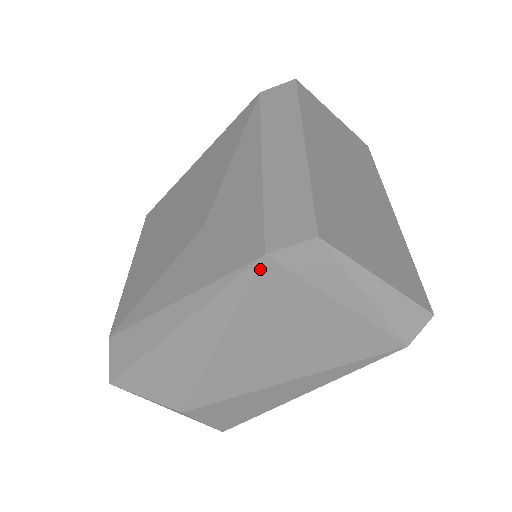
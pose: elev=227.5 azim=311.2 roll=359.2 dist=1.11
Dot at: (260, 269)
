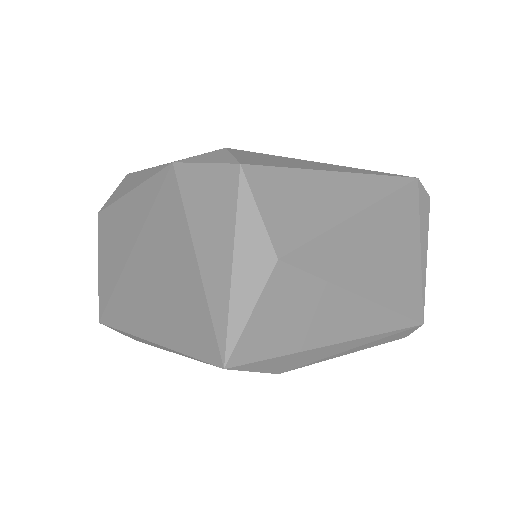
Dot at: (412, 183)
